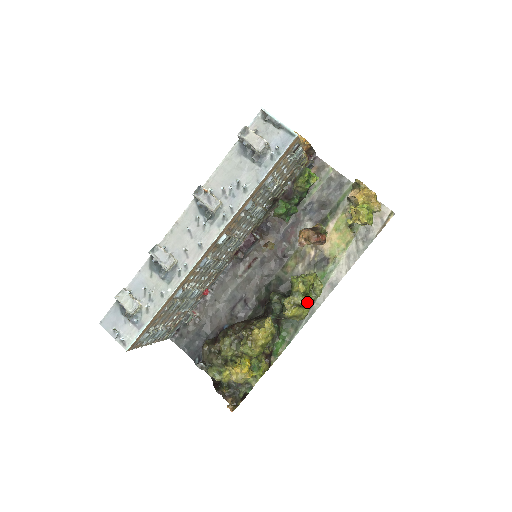
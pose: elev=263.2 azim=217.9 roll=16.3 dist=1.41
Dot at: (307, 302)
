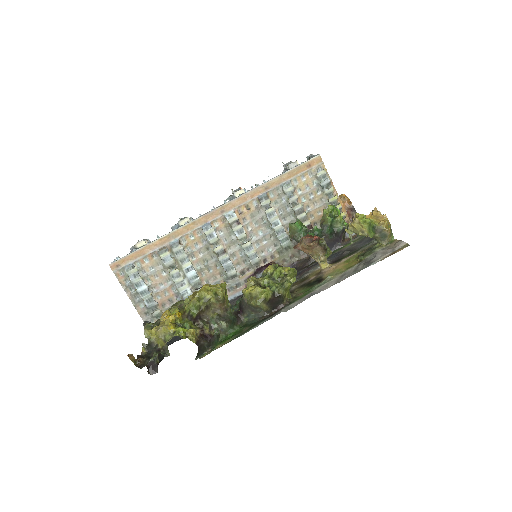
Dot at: (271, 288)
